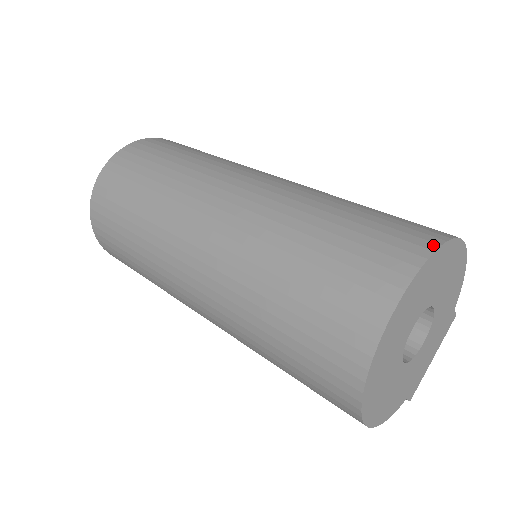
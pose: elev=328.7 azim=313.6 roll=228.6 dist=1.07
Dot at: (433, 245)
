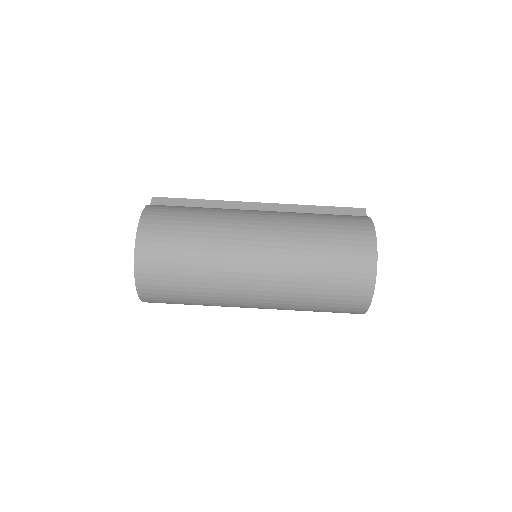
Dot at: (373, 282)
